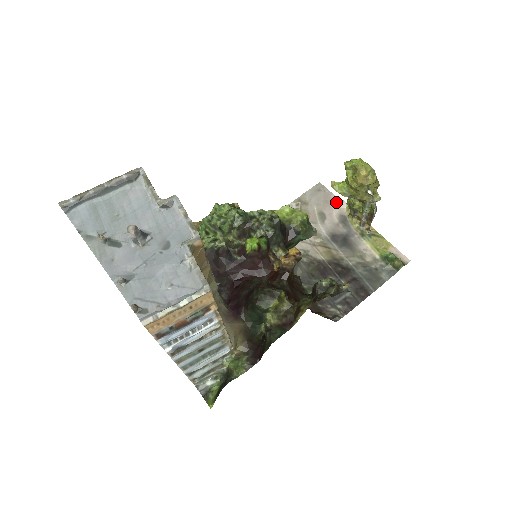
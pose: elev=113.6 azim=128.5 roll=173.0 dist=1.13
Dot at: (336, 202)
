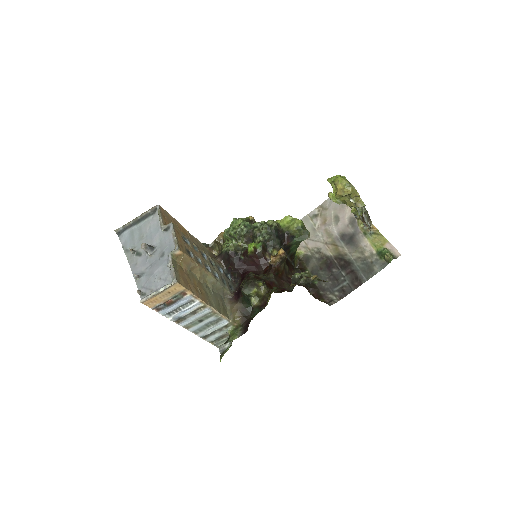
Dot at: occluded
